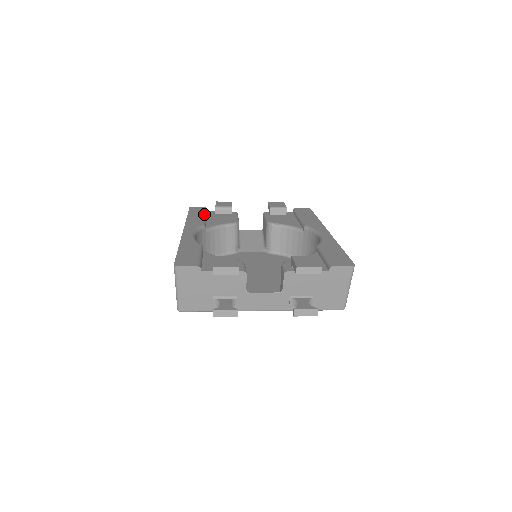
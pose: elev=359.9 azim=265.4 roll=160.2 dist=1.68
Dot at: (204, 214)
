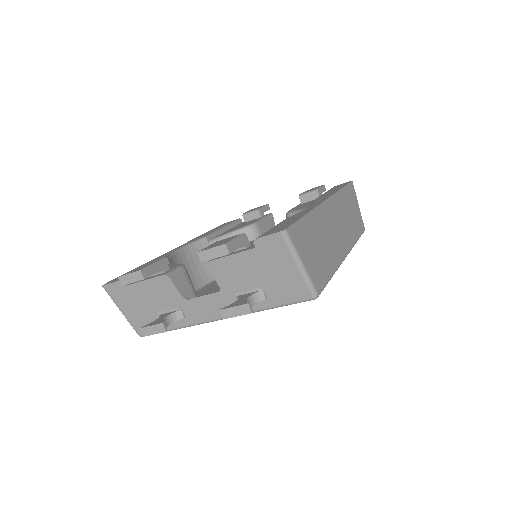
Dot at: (224, 226)
